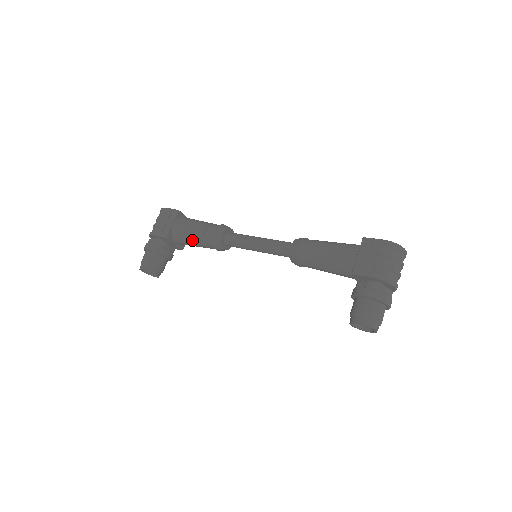
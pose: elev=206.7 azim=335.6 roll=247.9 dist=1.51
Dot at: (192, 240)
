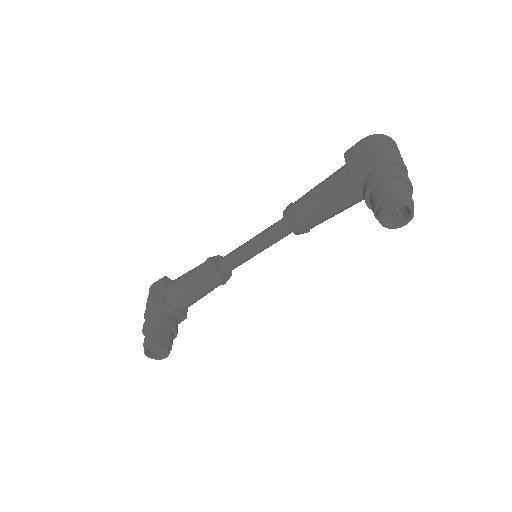
Dot at: (188, 290)
